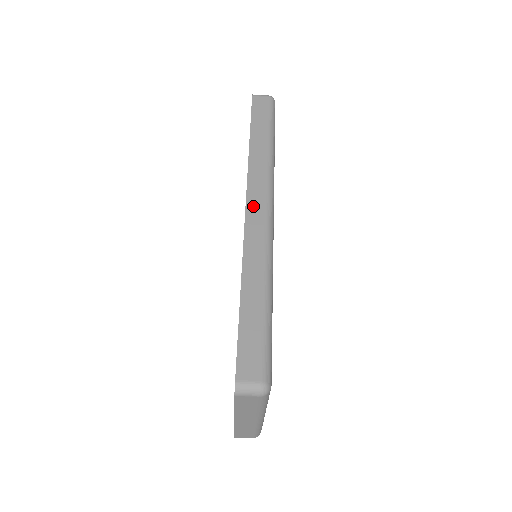
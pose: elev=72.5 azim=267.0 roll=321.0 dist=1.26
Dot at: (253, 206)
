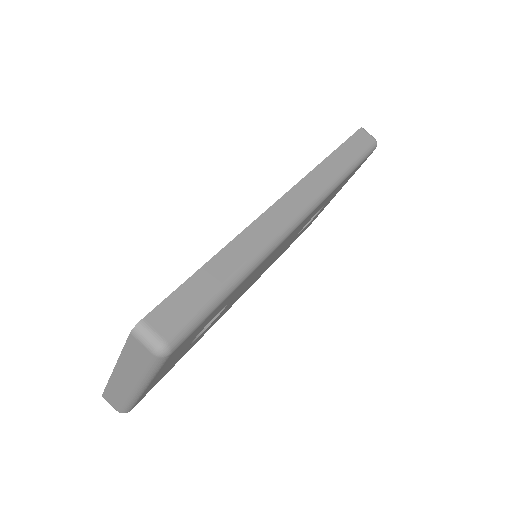
Dot at: (289, 201)
